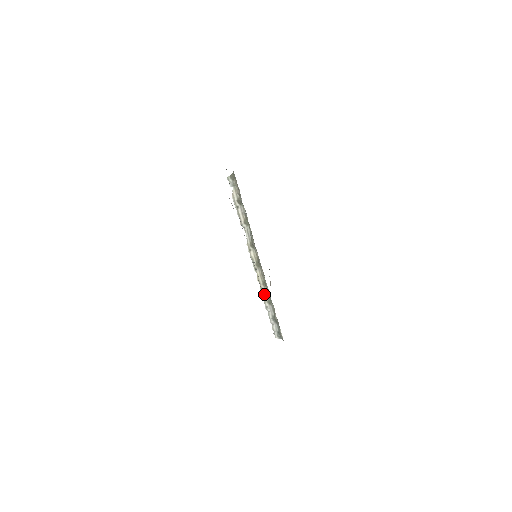
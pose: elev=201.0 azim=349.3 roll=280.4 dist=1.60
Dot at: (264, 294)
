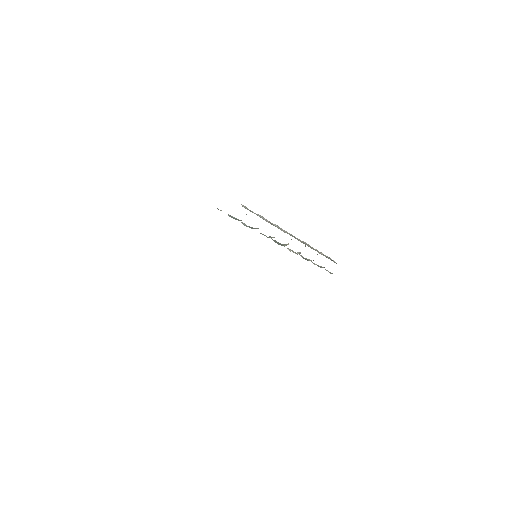
Dot at: occluded
